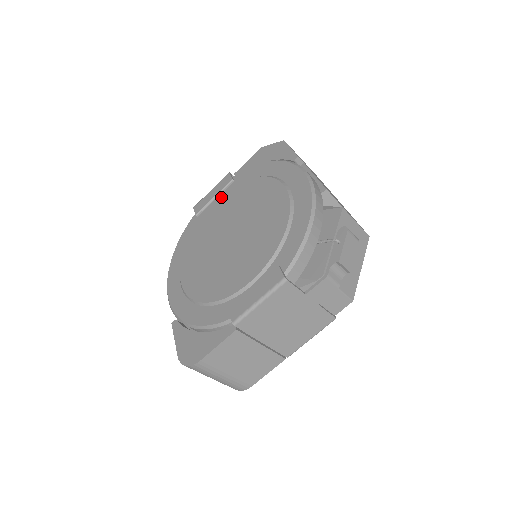
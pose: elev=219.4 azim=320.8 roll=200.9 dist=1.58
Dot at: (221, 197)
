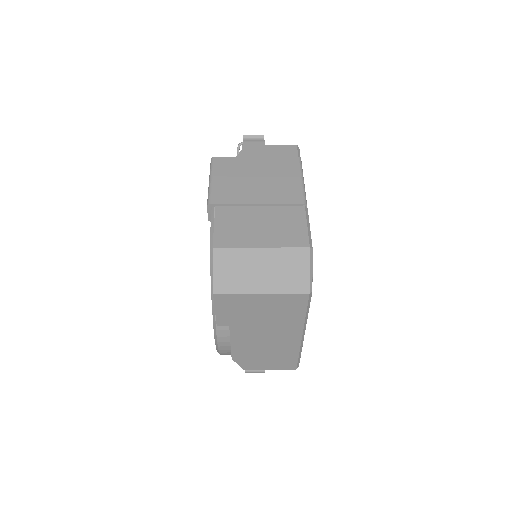
Dot at: occluded
